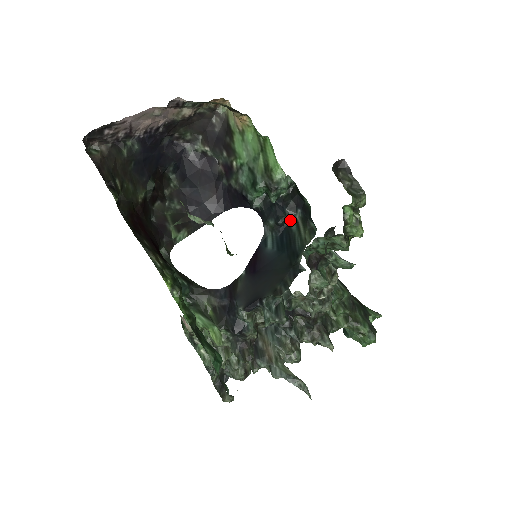
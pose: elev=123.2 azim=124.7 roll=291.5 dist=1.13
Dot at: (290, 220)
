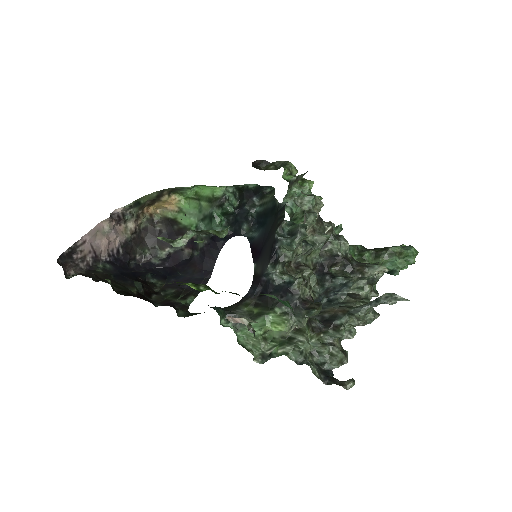
Dot at: (255, 211)
